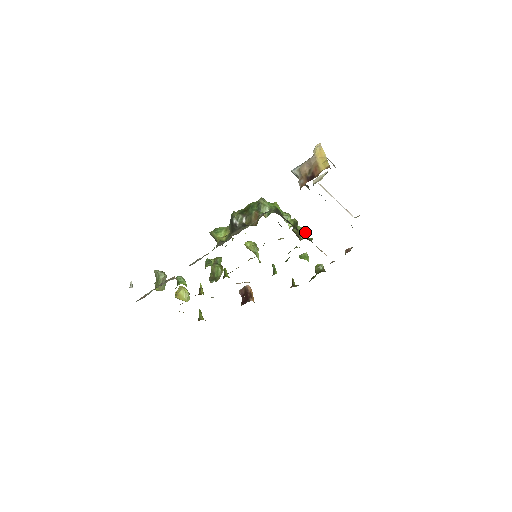
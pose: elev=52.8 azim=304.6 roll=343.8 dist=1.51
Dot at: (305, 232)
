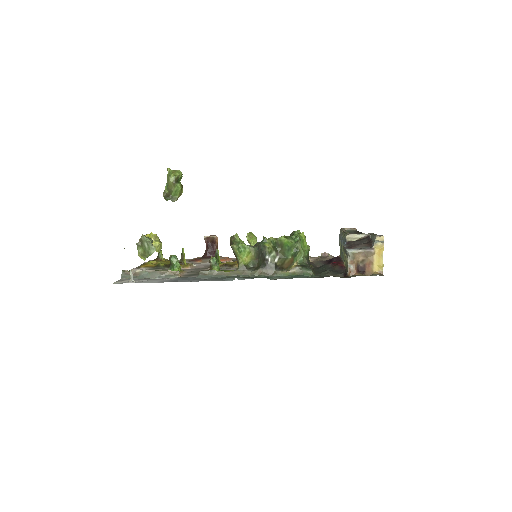
Dot at: occluded
